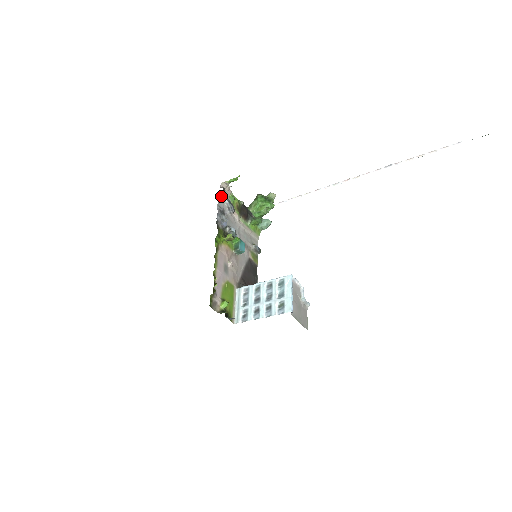
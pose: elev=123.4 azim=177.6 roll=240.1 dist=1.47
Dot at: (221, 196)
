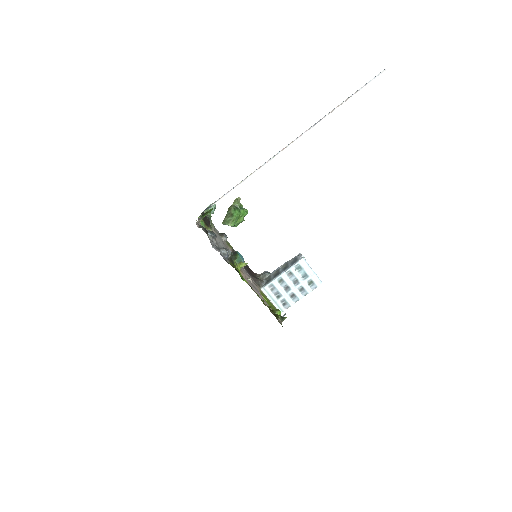
Dot at: occluded
